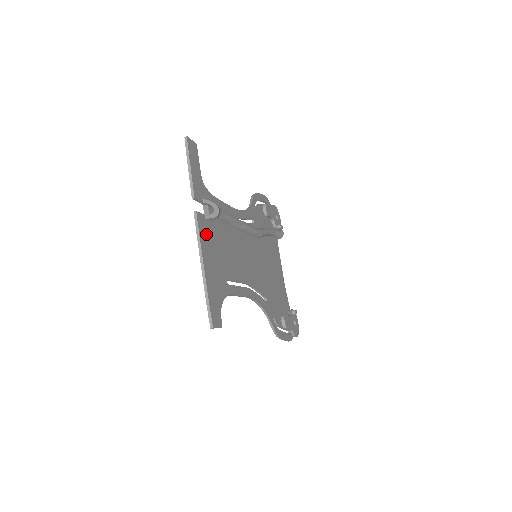
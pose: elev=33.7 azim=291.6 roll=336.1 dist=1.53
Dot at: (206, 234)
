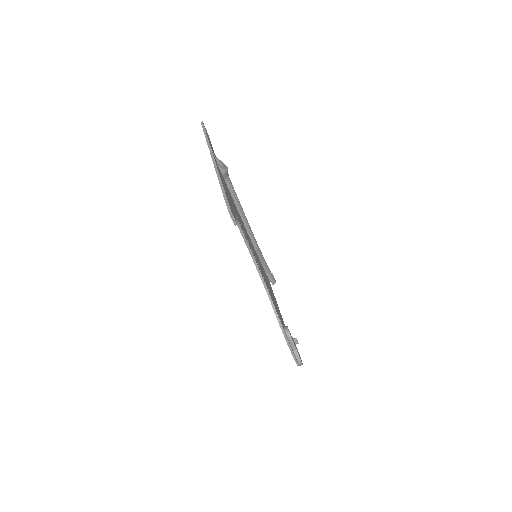
Dot at: (219, 171)
